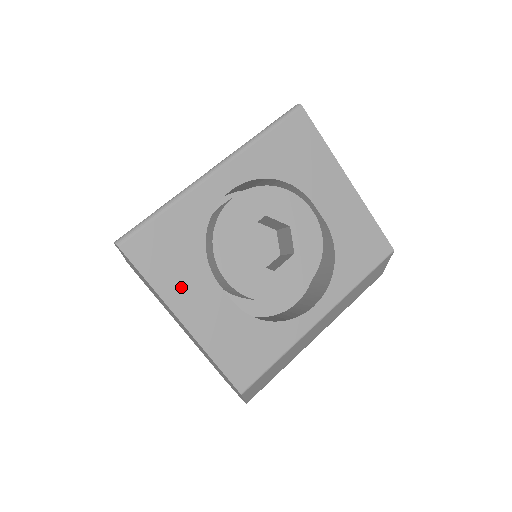
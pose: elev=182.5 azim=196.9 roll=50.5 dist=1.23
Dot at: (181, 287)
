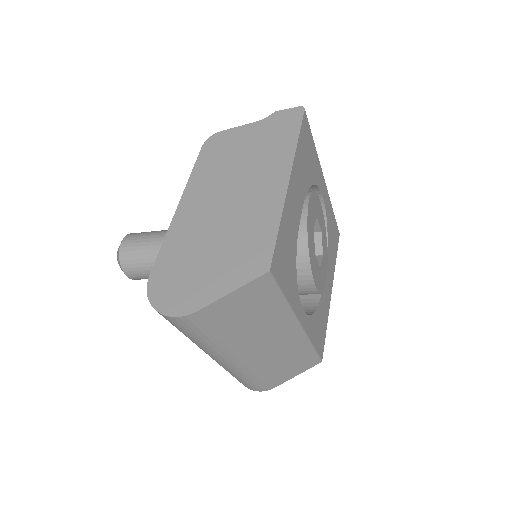
Dot at: (299, 172)
